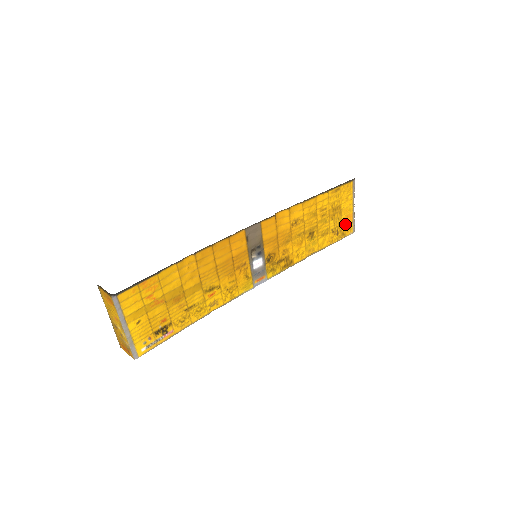
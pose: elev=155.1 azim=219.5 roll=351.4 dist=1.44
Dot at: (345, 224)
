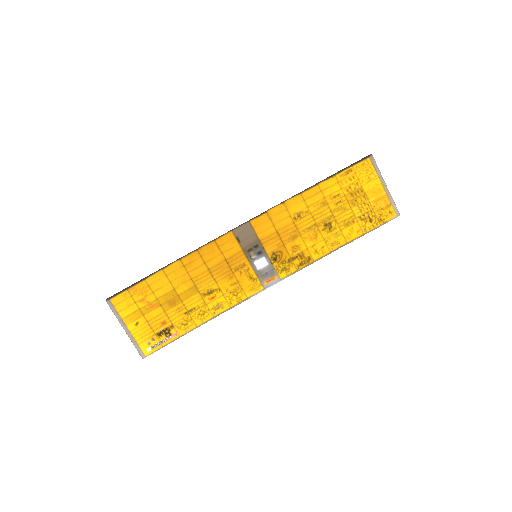
Dot at: (379, 208)
